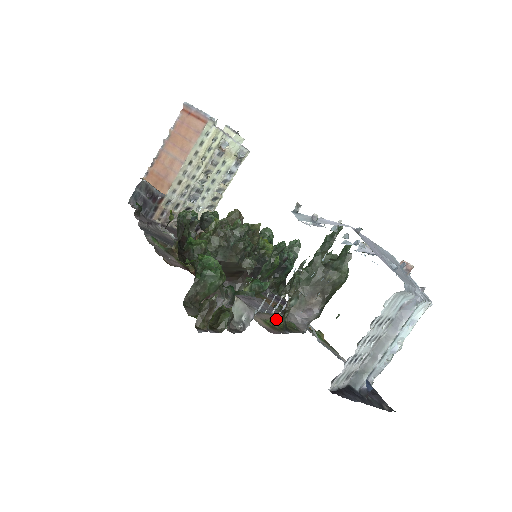
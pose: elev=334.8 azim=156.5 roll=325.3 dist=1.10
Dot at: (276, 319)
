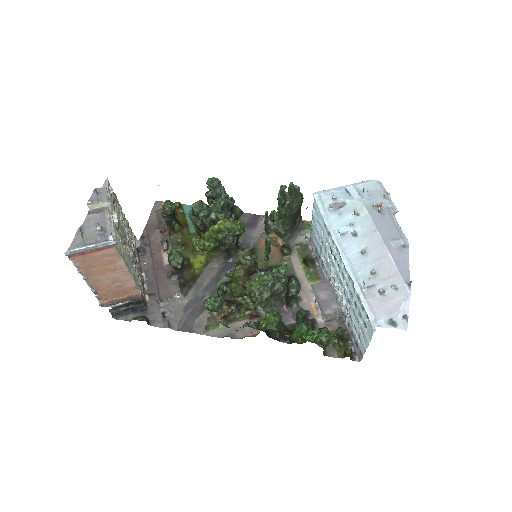
Dot at: (298, 261)
